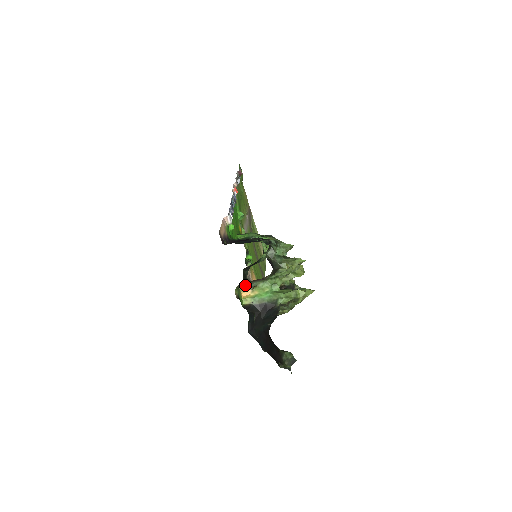
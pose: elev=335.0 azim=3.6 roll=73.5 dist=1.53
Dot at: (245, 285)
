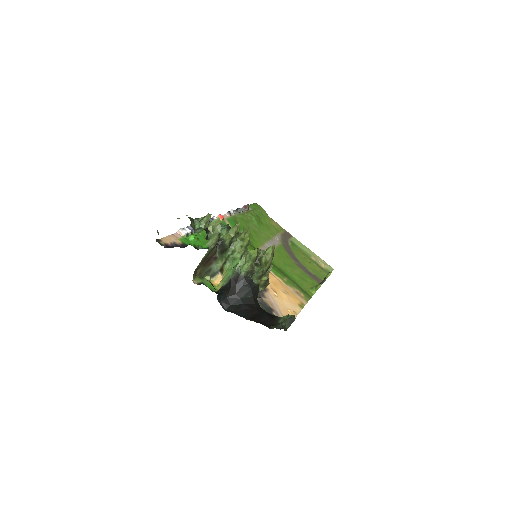
Dot at: (208, 273)
